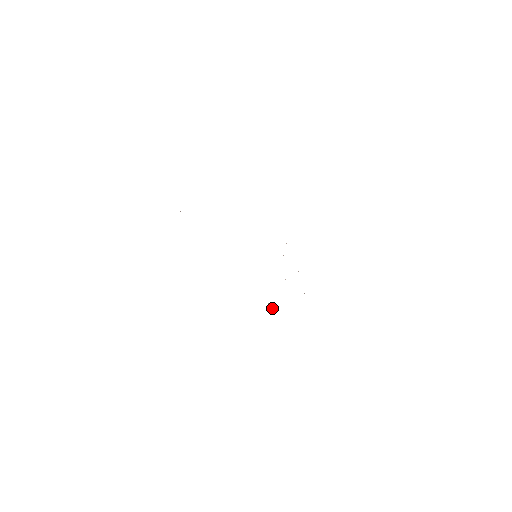
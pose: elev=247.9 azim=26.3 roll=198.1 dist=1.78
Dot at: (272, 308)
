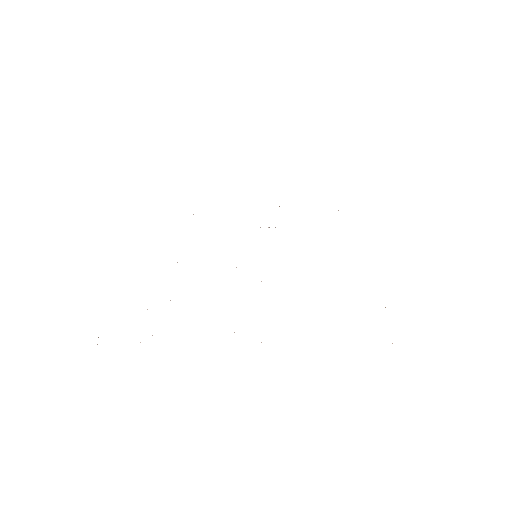
Dot at: occluded
